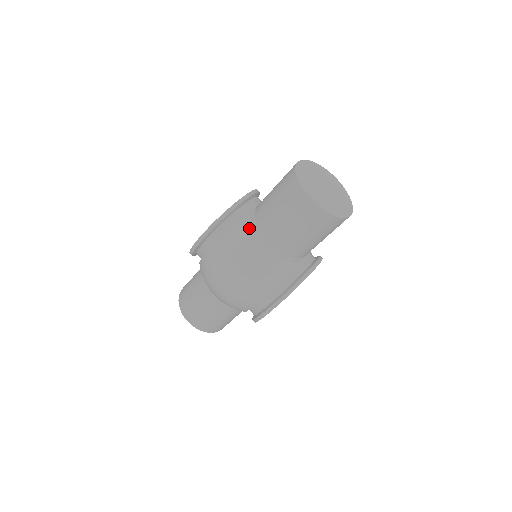
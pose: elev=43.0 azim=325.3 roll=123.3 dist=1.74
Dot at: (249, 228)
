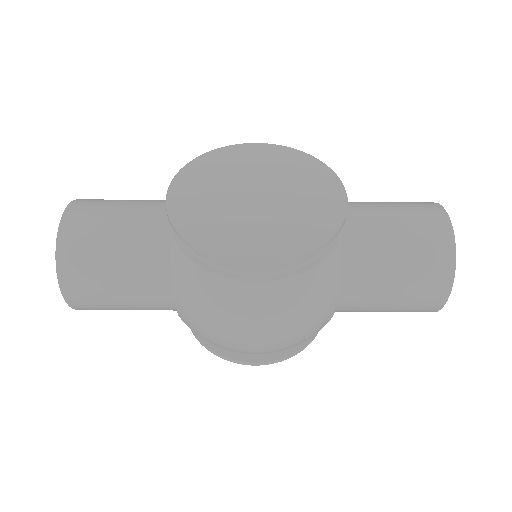
Dot at: (337, 278)
